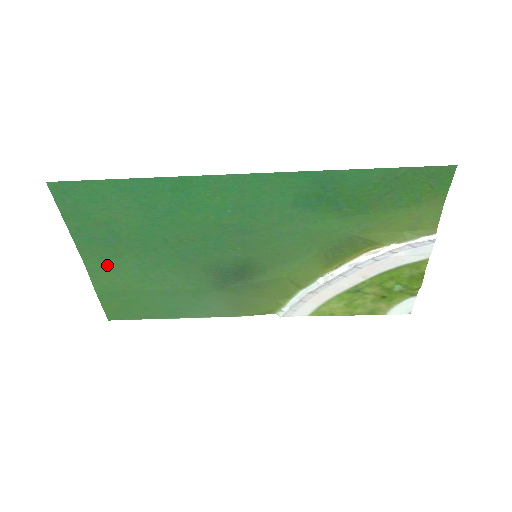
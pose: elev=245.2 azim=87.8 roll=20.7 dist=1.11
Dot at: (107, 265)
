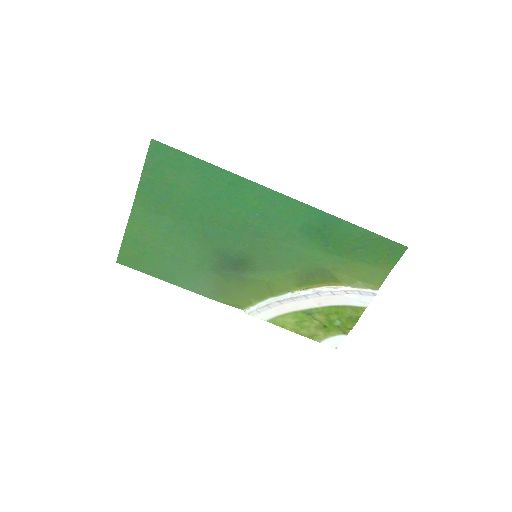
Dot at: (148, 217)
